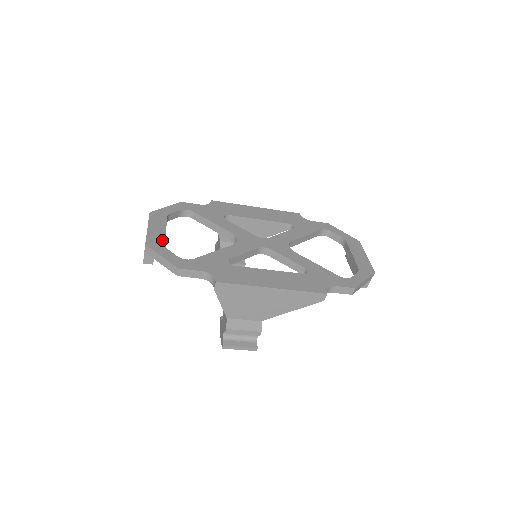
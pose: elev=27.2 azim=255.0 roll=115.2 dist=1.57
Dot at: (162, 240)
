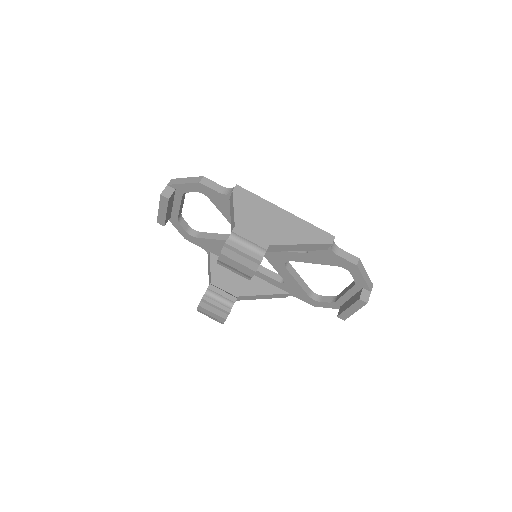
Dot at: occluded
